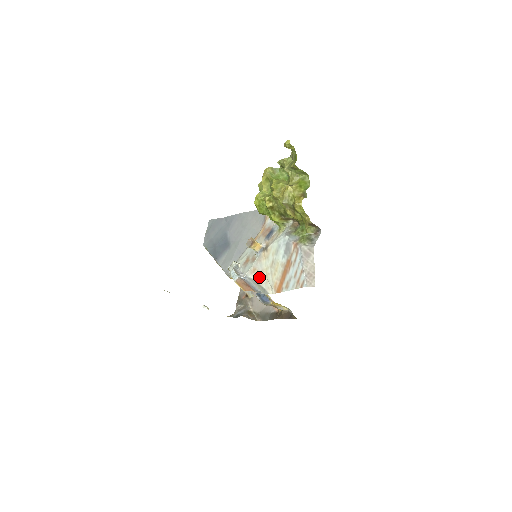
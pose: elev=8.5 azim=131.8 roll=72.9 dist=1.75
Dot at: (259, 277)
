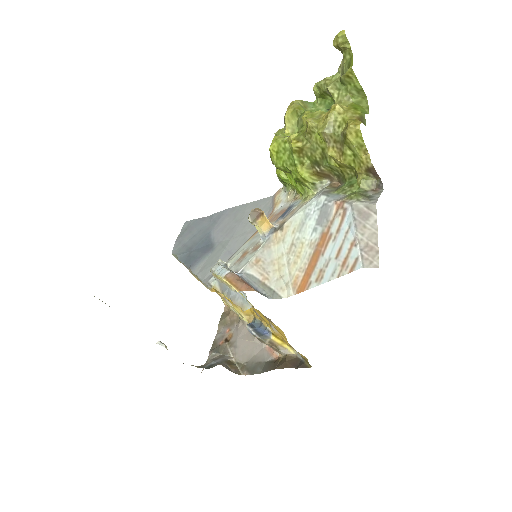
Dot at: (265, 272)
